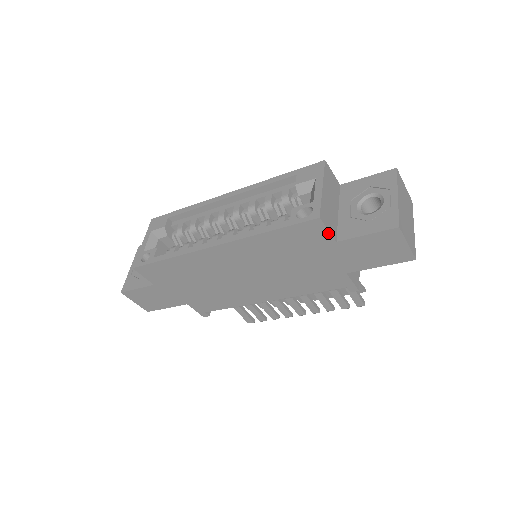
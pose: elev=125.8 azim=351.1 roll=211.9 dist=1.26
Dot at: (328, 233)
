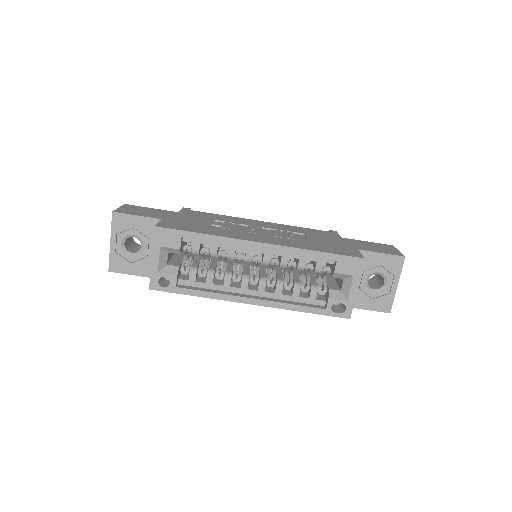
Dot at: occluded
